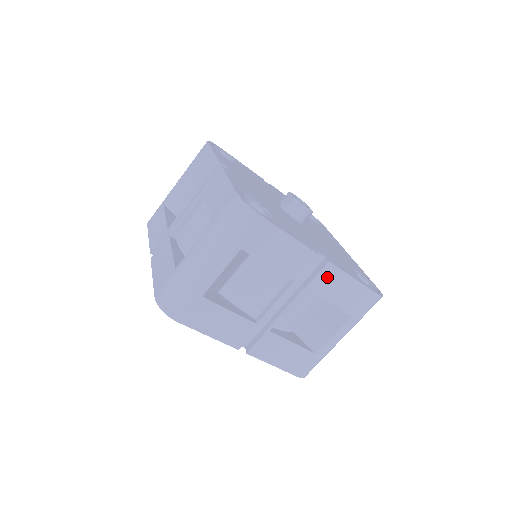
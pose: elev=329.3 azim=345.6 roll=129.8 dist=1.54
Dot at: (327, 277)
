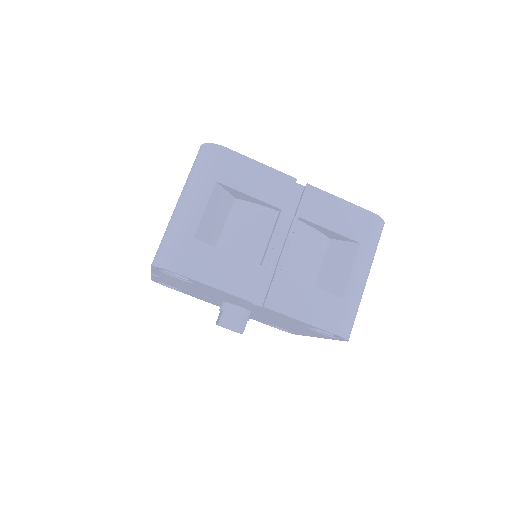
Dot at: (313, 201)
